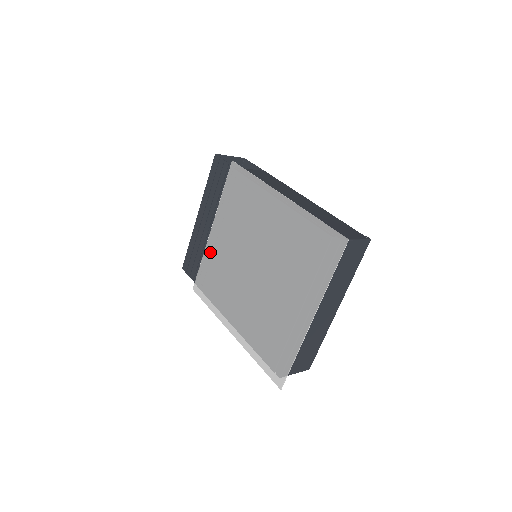
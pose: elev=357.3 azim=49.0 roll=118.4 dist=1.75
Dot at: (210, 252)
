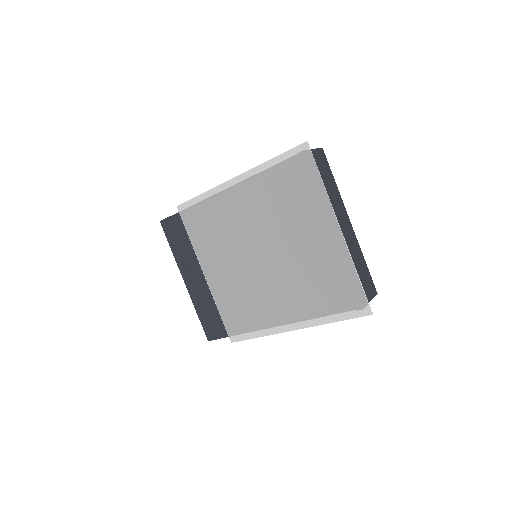
Dot at: (219, 293)
